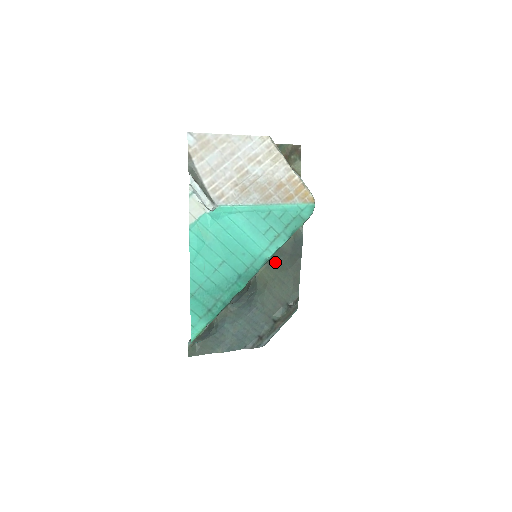
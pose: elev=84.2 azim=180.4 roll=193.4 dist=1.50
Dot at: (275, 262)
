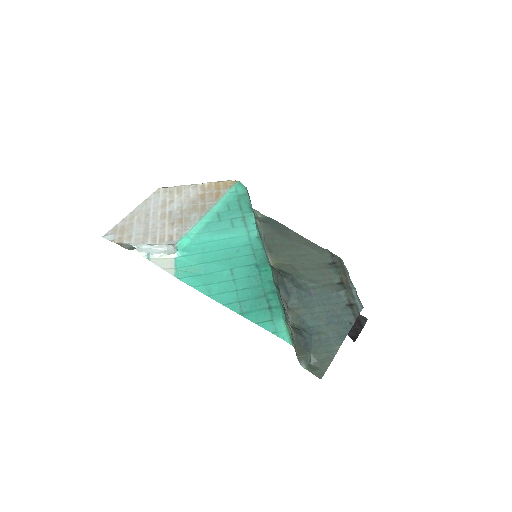
Dot at: (276, 248)
